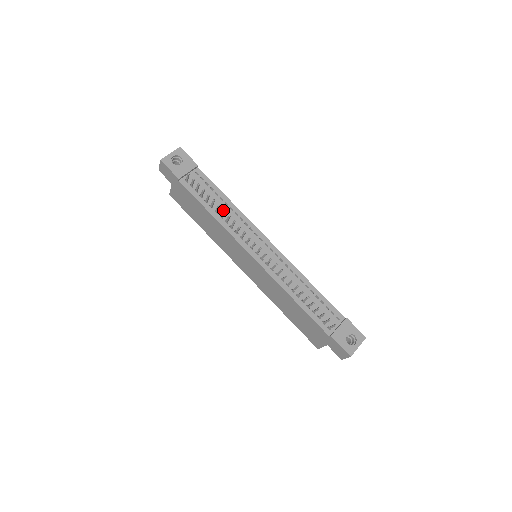
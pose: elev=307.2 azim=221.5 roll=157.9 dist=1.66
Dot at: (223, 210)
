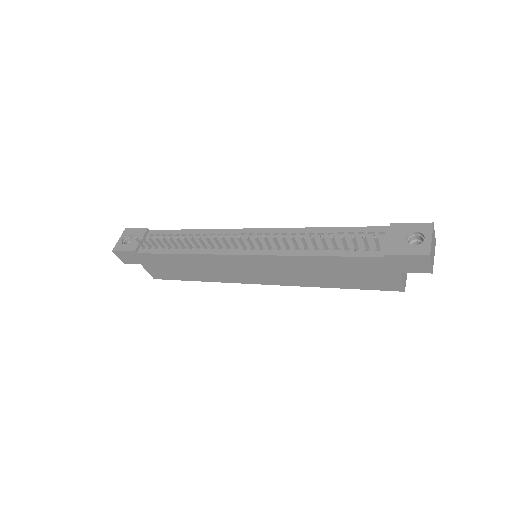
Dot at: (182, 238)
